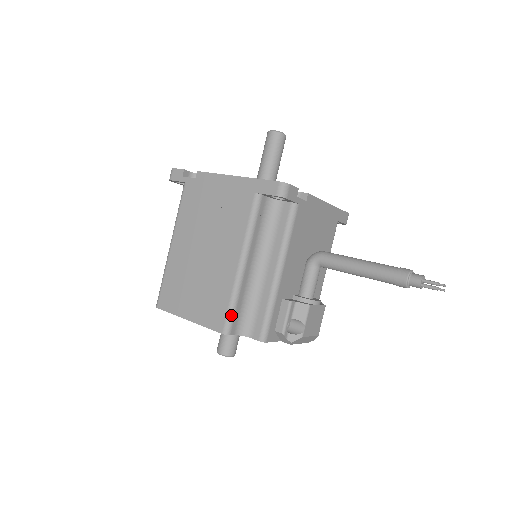
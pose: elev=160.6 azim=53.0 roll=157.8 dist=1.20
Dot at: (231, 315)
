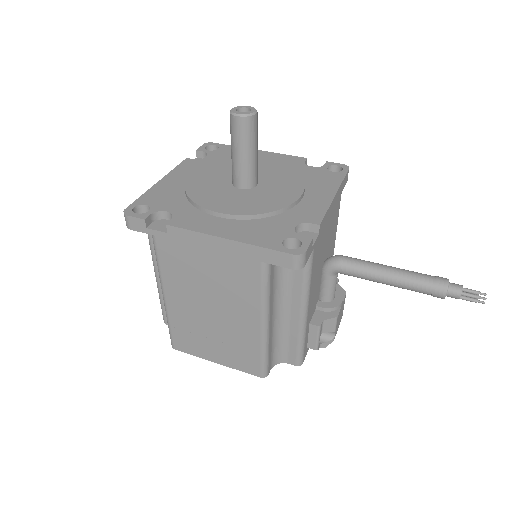
Dot at: (265, 364)
